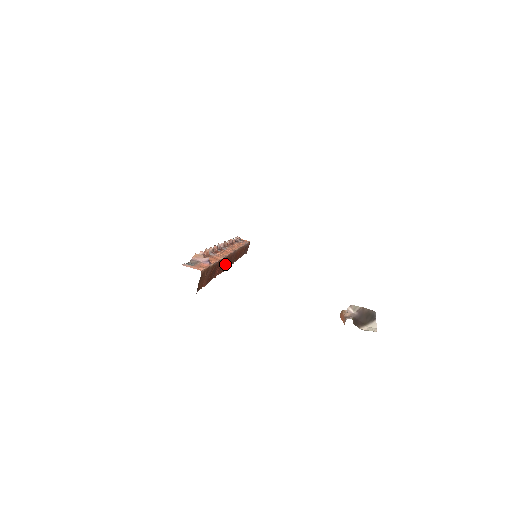
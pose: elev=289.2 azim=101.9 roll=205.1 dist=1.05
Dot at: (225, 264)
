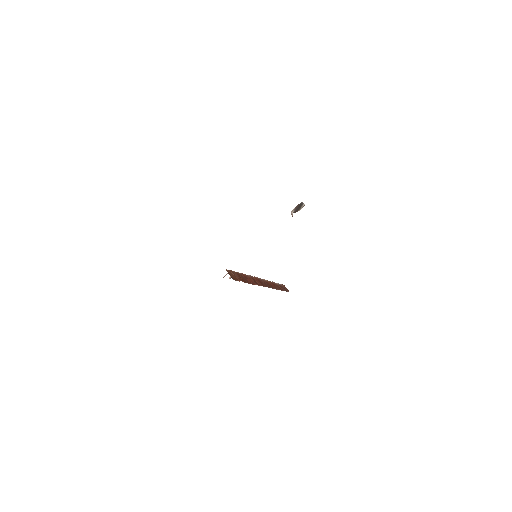
Dot at: (257, 282)
